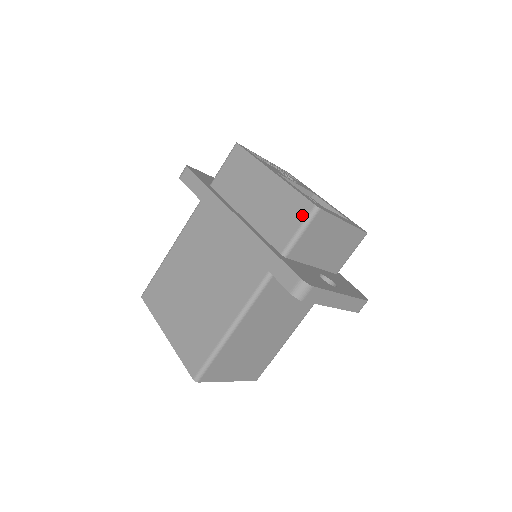
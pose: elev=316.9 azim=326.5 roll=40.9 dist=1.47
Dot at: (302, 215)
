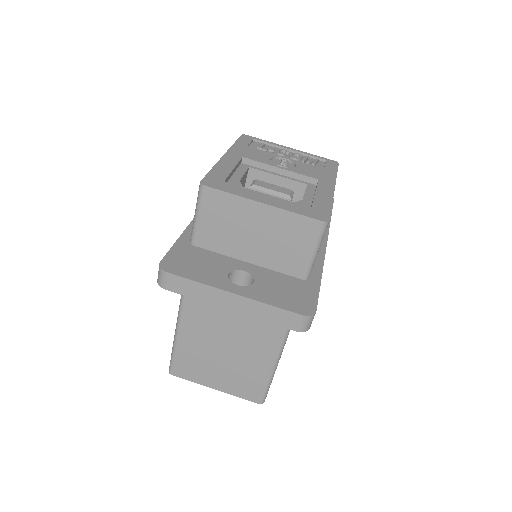
Dot at: occluded
